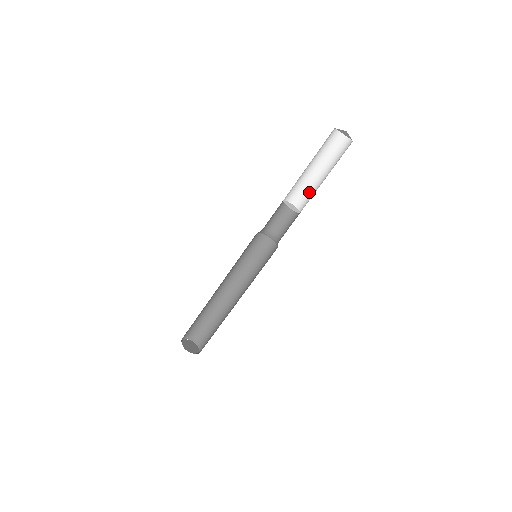
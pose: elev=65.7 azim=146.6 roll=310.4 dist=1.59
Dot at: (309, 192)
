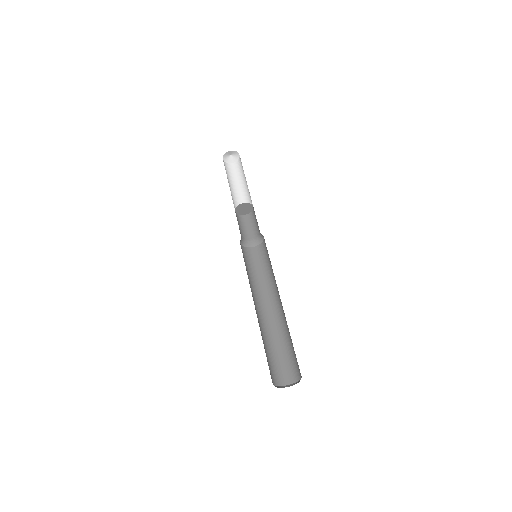
Dot at: (249, 196)
